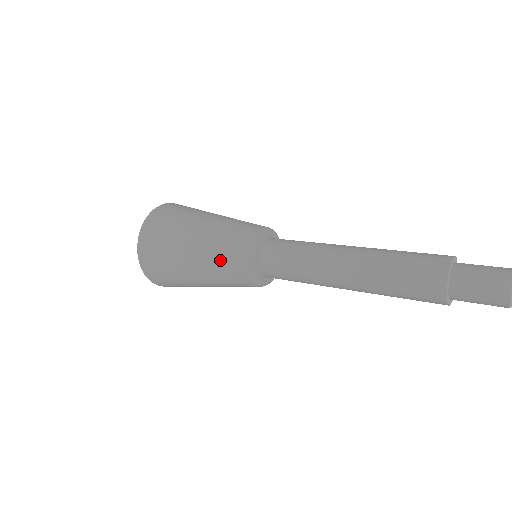
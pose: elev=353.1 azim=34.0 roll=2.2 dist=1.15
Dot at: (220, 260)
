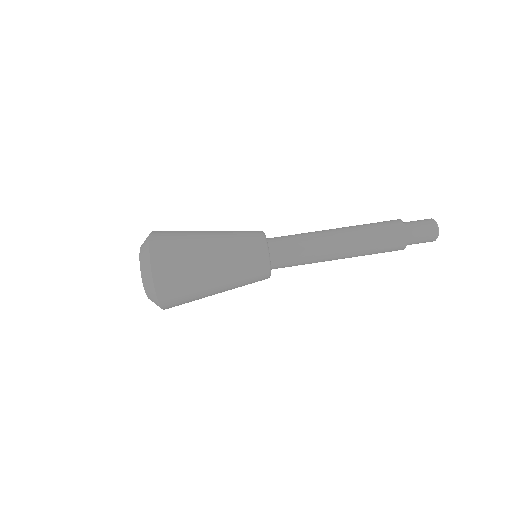
Dot at: (240, 253)
